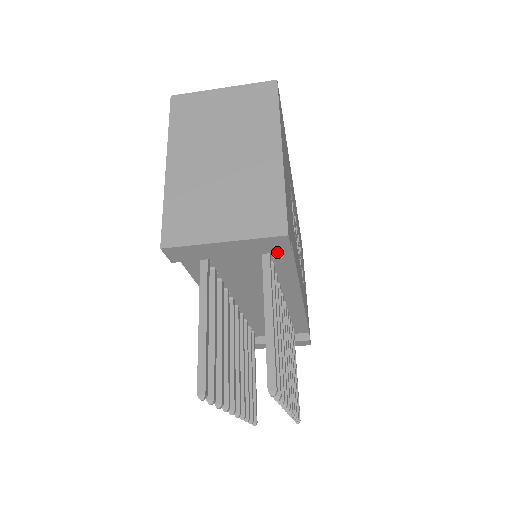
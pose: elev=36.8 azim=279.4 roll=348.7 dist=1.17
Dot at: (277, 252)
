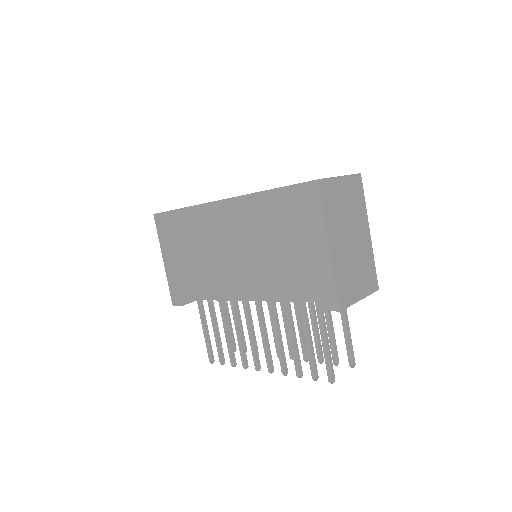
Dot at: occluded
